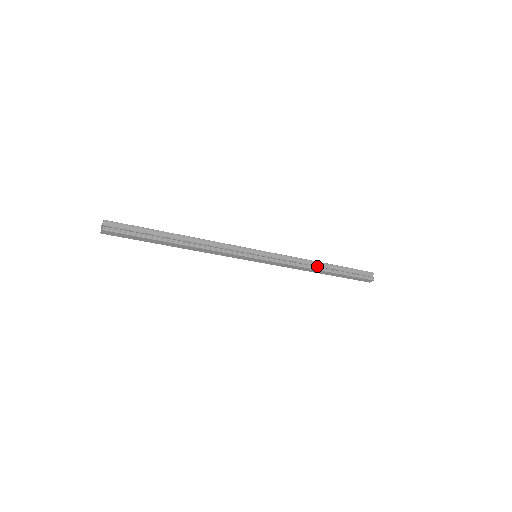
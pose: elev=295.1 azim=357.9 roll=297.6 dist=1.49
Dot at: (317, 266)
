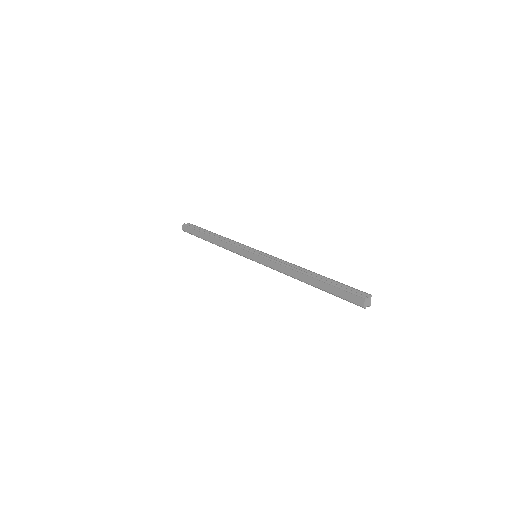
Dot at: (303, 271)
